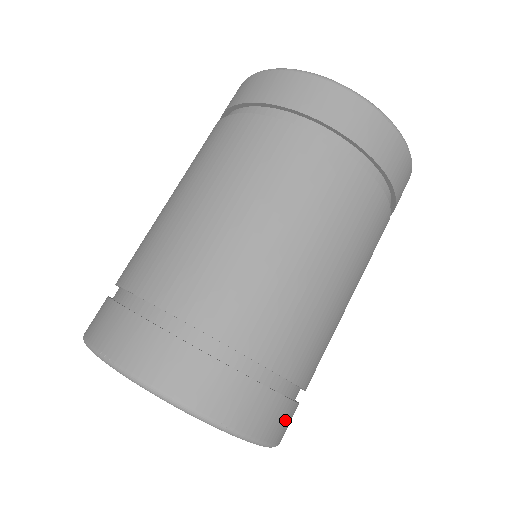
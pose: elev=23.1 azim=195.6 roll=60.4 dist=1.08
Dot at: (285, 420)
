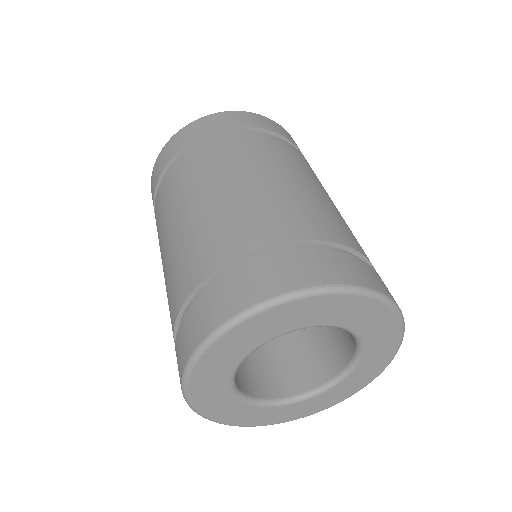
Dot at: occluded
